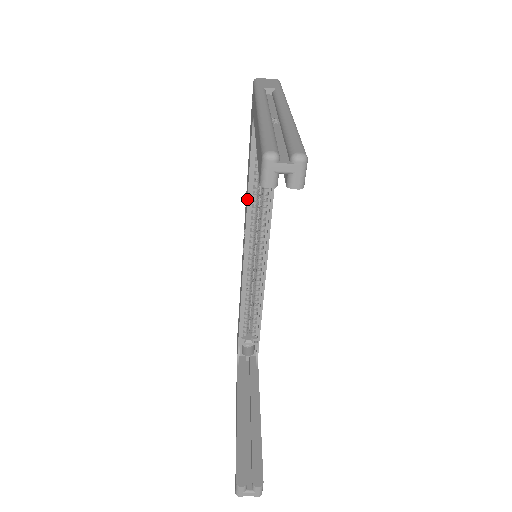
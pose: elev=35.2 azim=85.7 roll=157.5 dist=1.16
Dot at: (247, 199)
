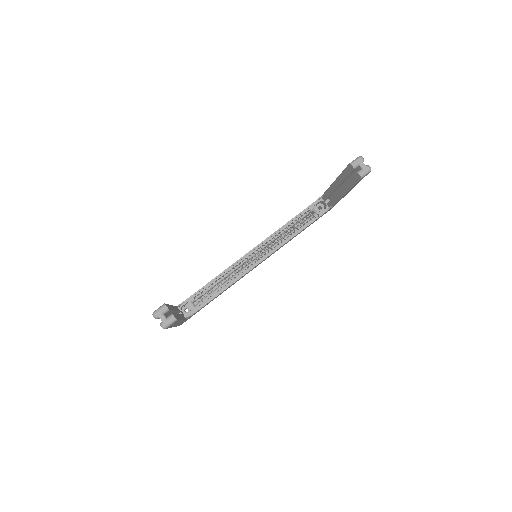
Dot at: (281, 227)
